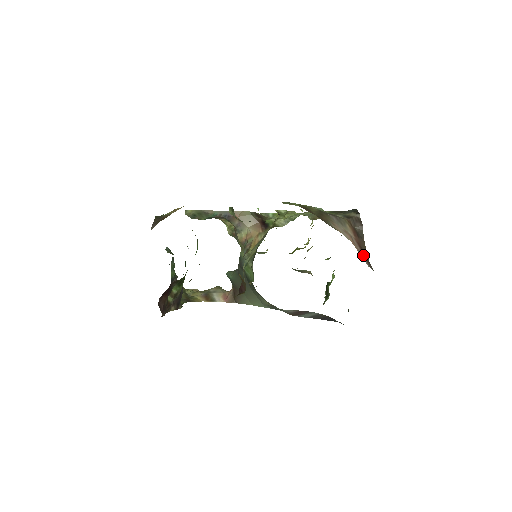
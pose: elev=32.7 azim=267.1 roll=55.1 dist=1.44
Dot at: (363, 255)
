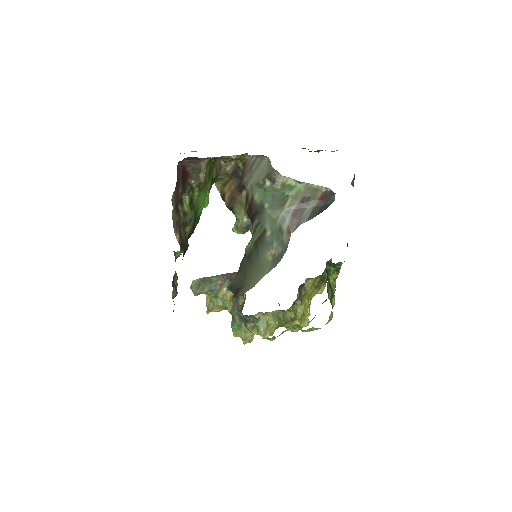
Dot at: occluded
